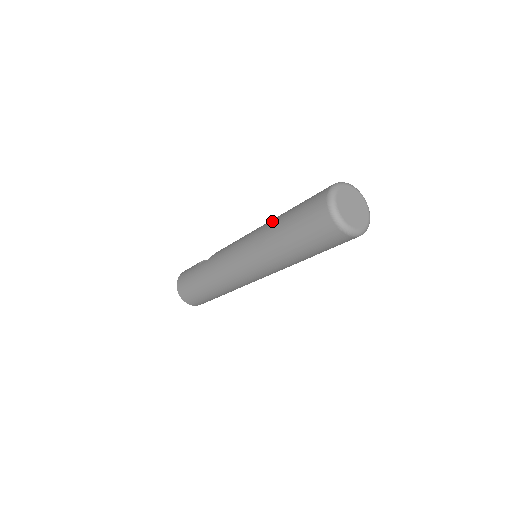
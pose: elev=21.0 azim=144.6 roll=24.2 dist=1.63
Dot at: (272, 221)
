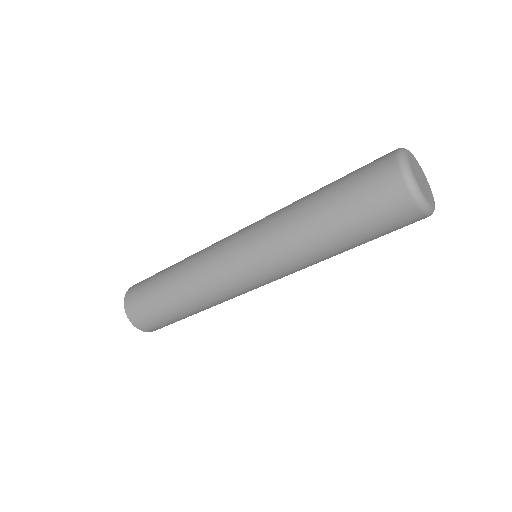
Dot at: occluded
